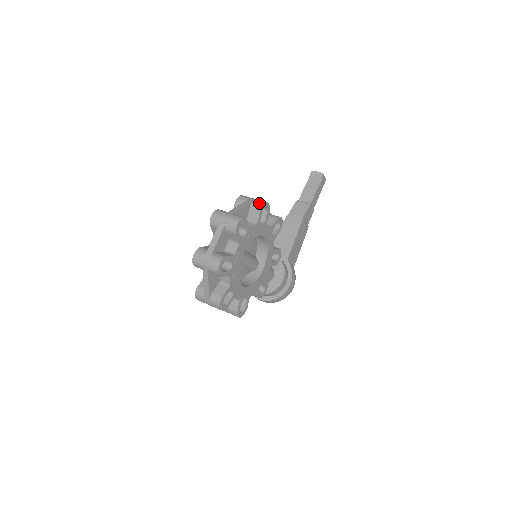
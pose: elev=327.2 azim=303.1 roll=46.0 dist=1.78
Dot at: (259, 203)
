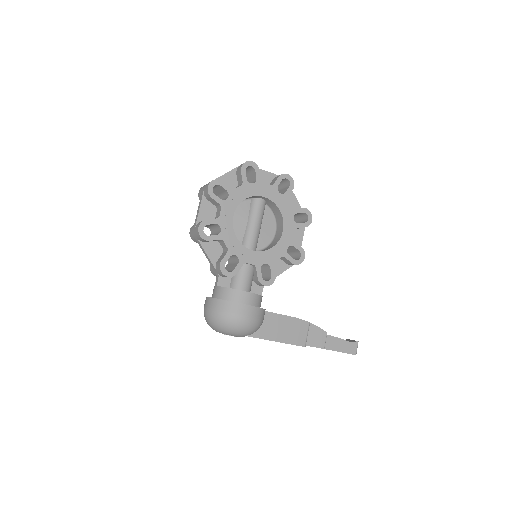
Dot at: occluded
